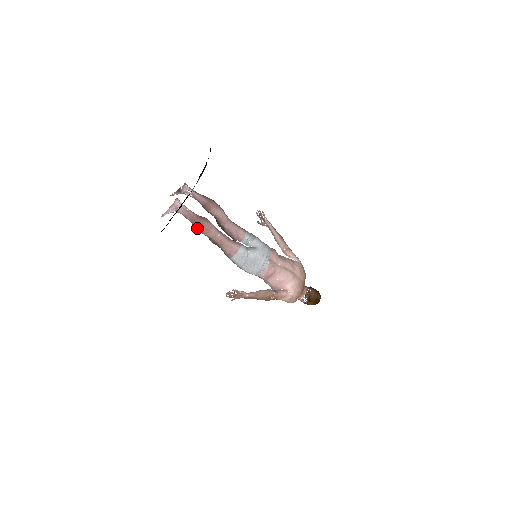
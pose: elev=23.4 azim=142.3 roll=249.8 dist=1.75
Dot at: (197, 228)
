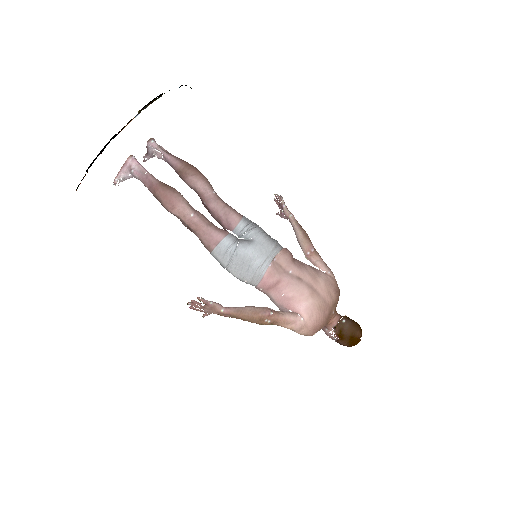
Dot at: (159, 201)
